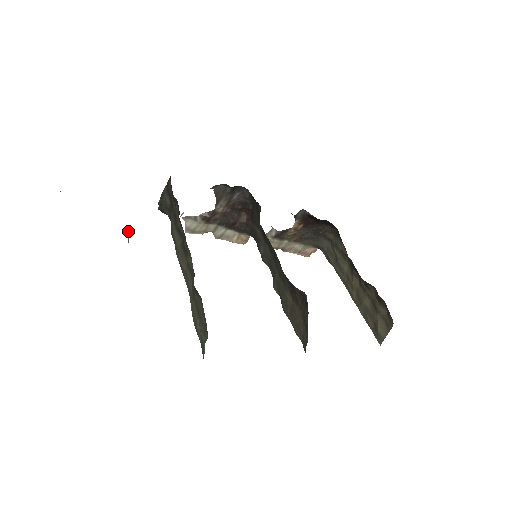
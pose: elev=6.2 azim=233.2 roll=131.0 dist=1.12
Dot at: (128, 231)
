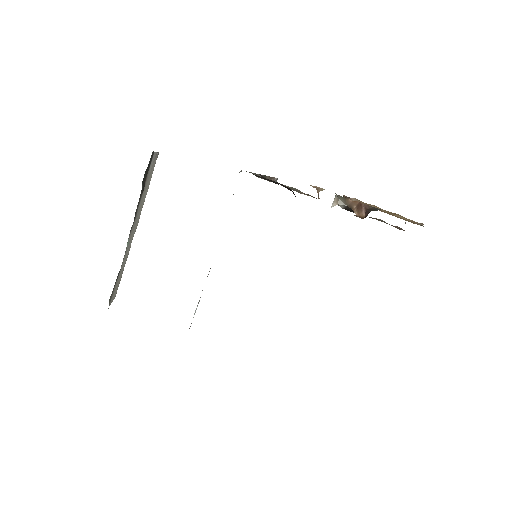
Dot at: (128, 239)
